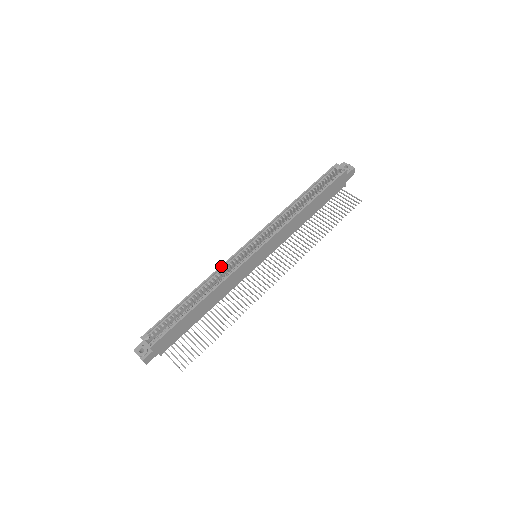
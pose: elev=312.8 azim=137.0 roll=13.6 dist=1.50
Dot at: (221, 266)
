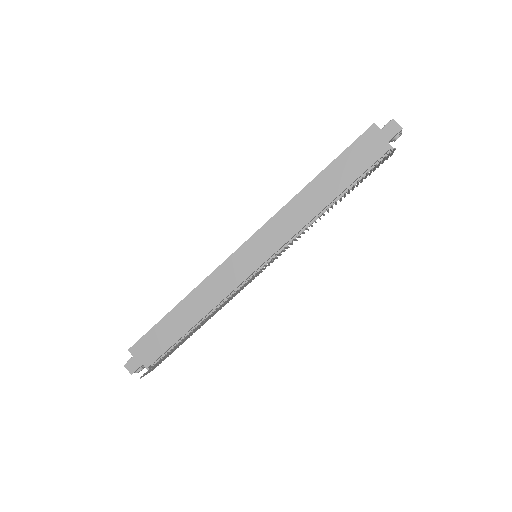
Dot at: occluded
